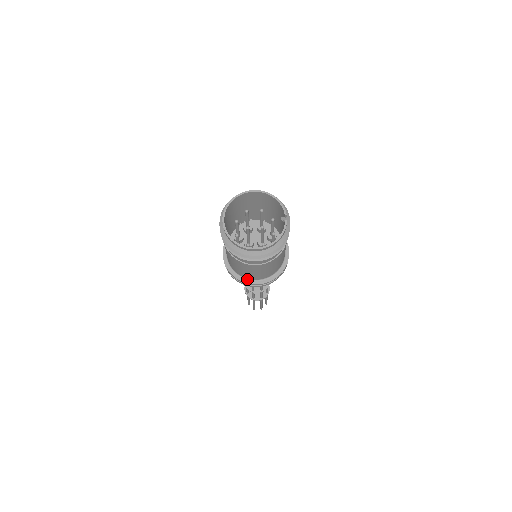
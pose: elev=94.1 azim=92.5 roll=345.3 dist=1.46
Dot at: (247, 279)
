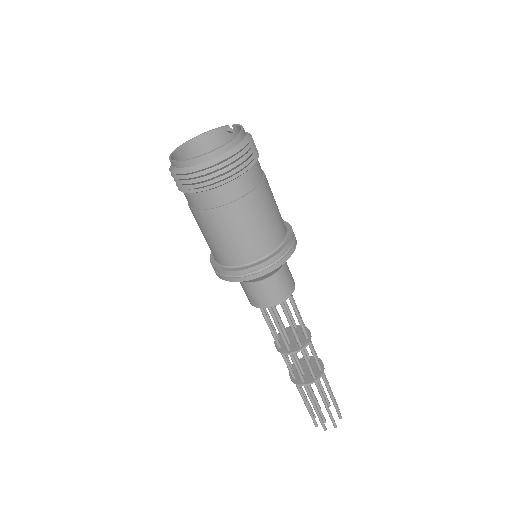
Dot at: (270, 255)
